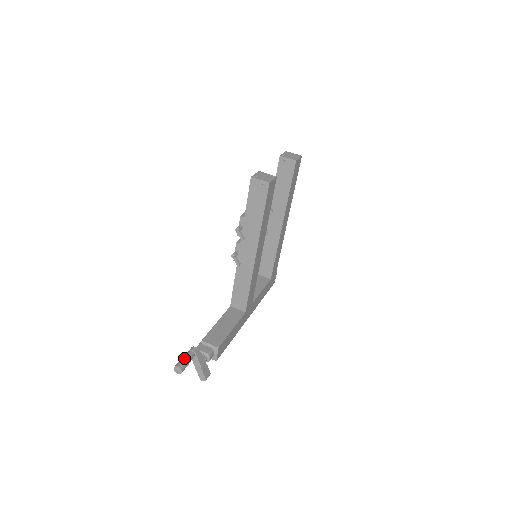
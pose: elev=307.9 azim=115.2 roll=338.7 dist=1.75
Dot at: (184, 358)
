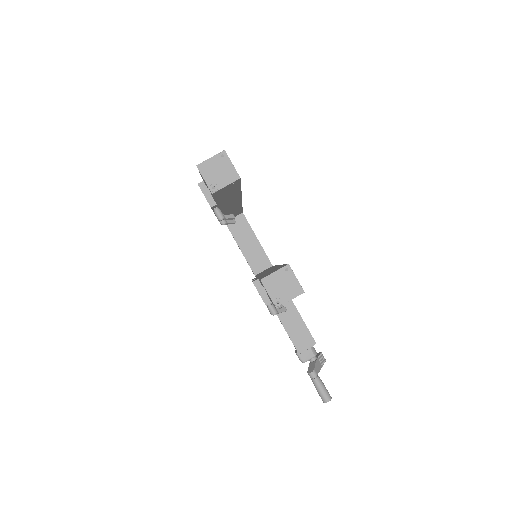
Dot at: (321, 391)
